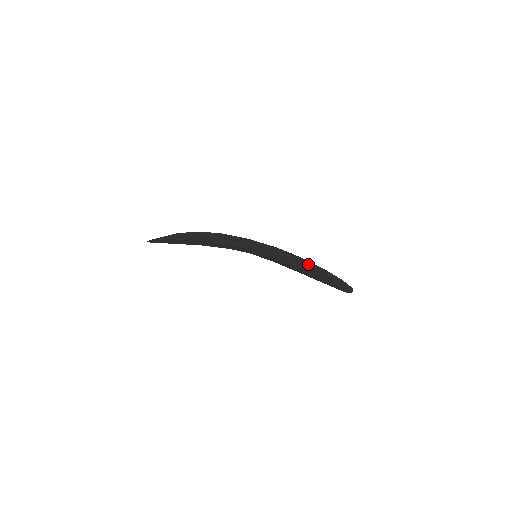
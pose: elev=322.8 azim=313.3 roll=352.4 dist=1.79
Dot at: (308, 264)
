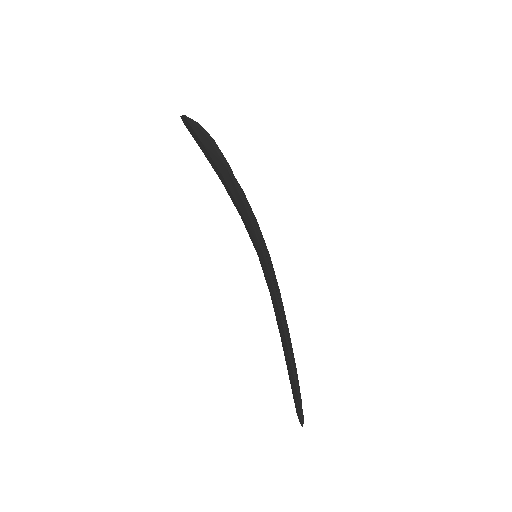
Dot at: (281, 318)
